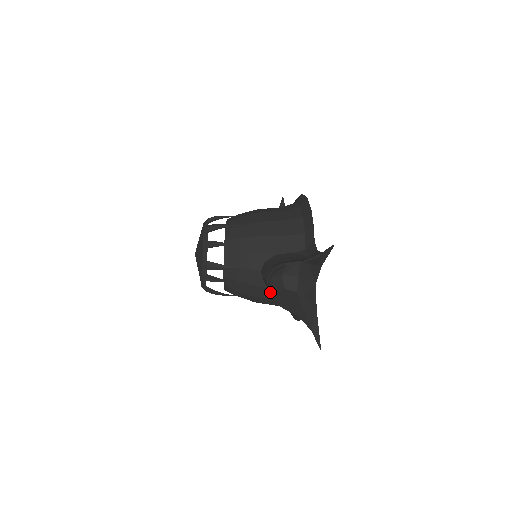
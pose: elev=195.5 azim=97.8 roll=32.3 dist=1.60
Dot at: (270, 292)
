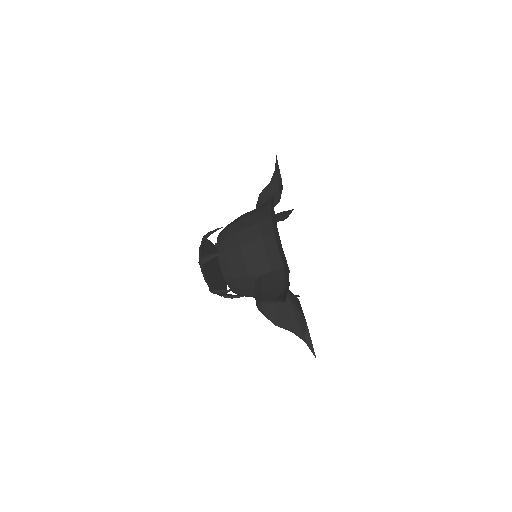
Dot at: (264, 315)
